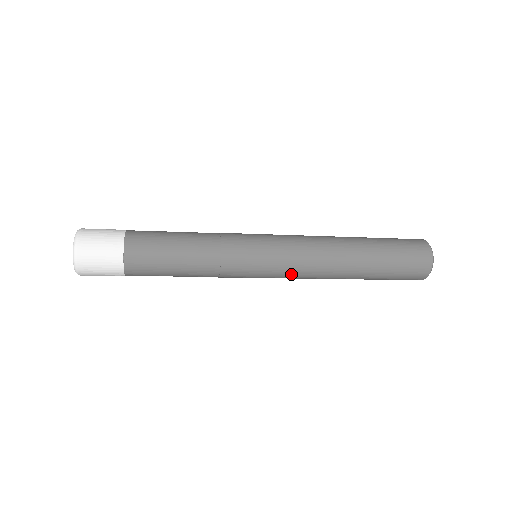
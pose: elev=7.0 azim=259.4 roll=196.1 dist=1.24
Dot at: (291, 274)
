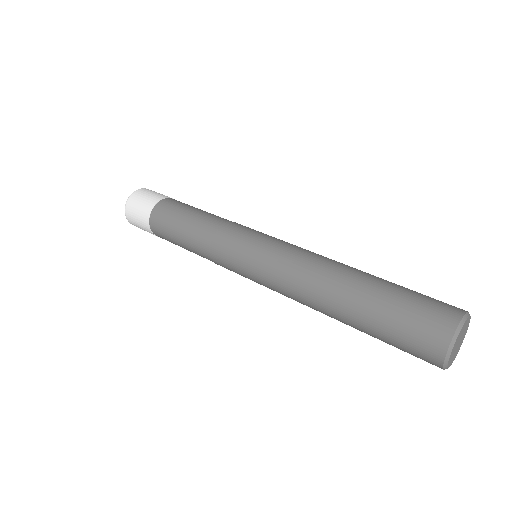
Dot at: (271, 286)
